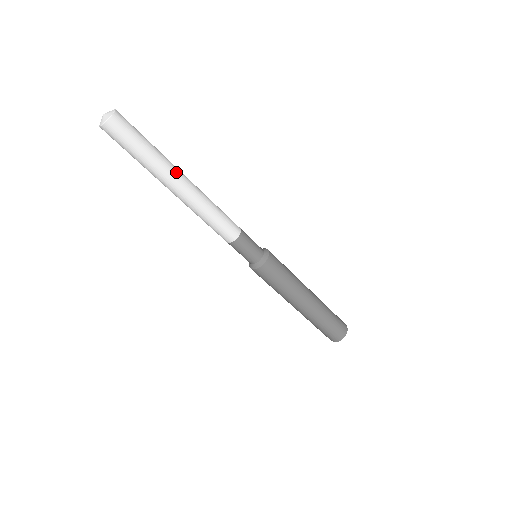
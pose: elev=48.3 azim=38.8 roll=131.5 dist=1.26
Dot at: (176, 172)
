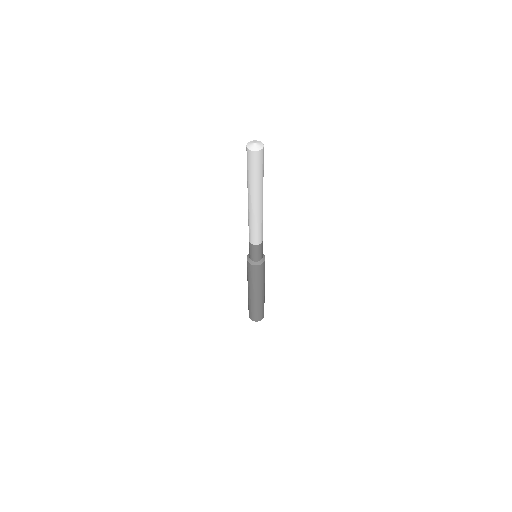
Dot at: (260, 197)
